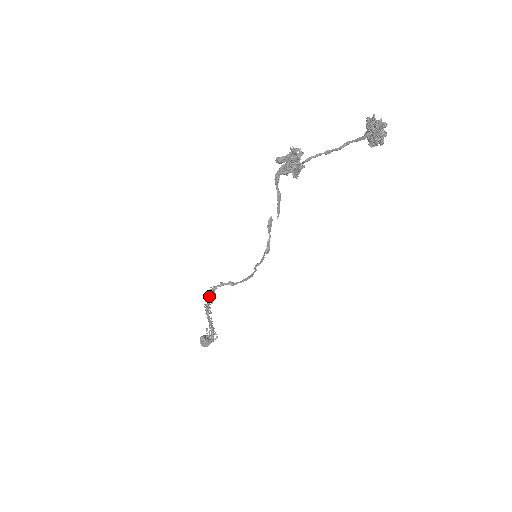
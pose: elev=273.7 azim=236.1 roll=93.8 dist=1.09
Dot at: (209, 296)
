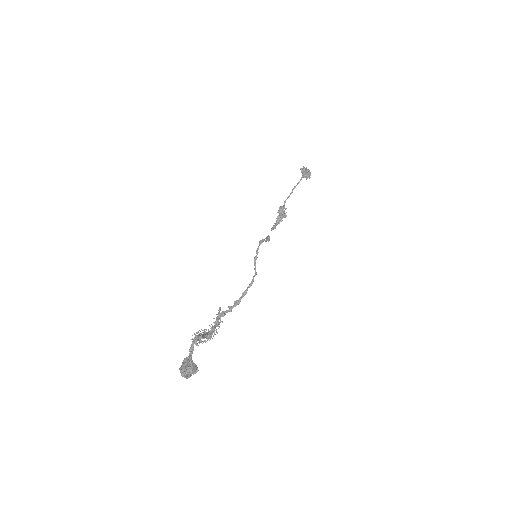
Dot at: (215, 321)
